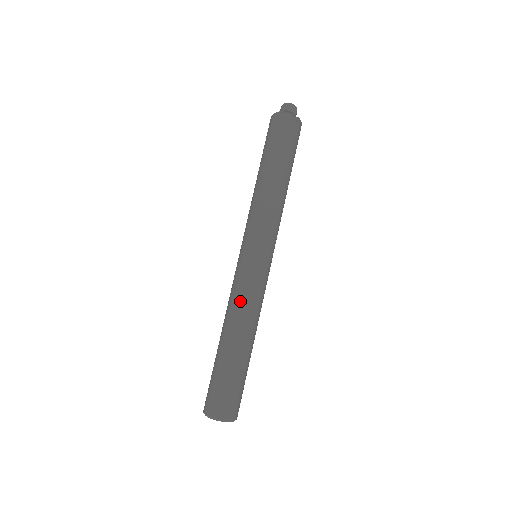
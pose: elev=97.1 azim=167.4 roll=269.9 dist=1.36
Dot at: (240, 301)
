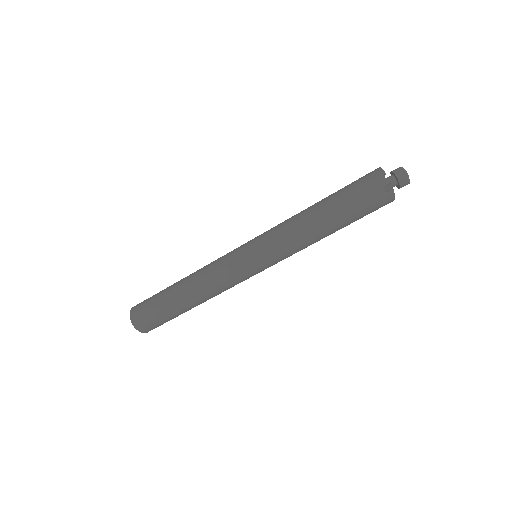
Dot at: (209, 271)
